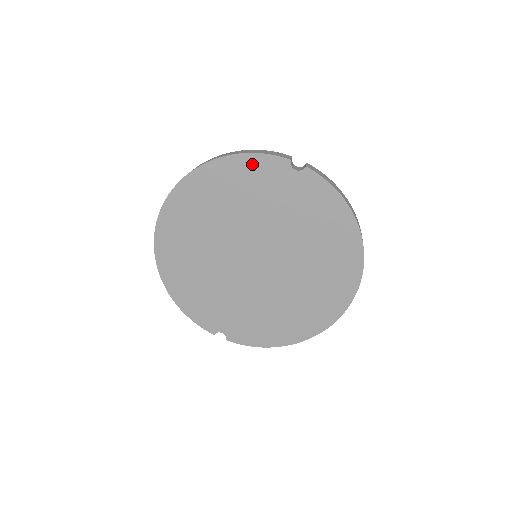
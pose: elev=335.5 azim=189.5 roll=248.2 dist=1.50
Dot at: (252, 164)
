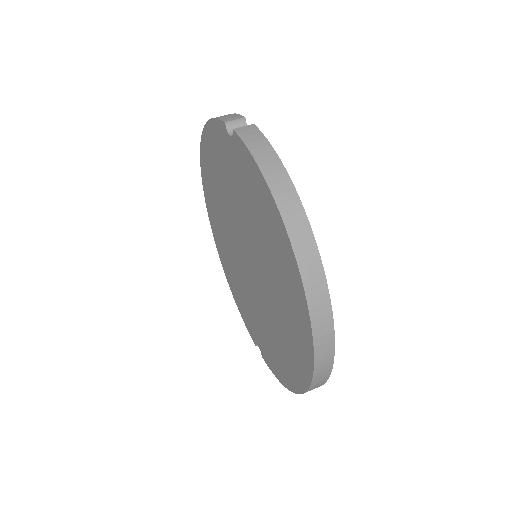
Dot at: (214, 134)
